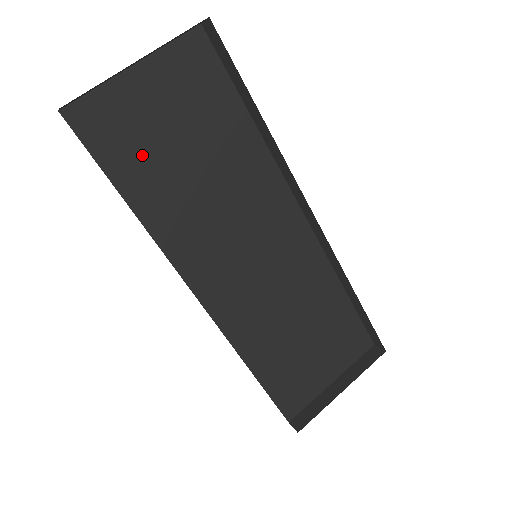
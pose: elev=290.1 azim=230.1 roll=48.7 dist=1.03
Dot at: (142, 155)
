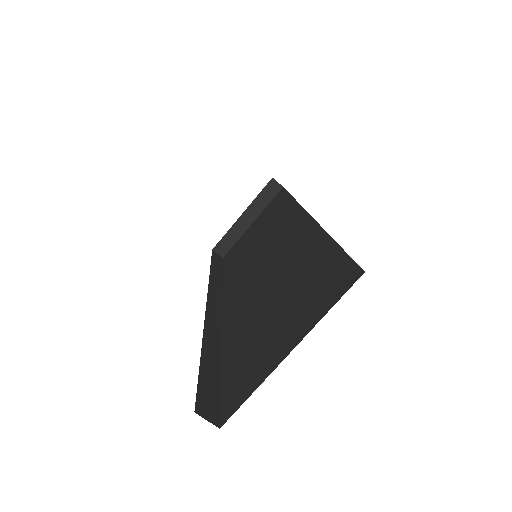
Dot at: occluded
